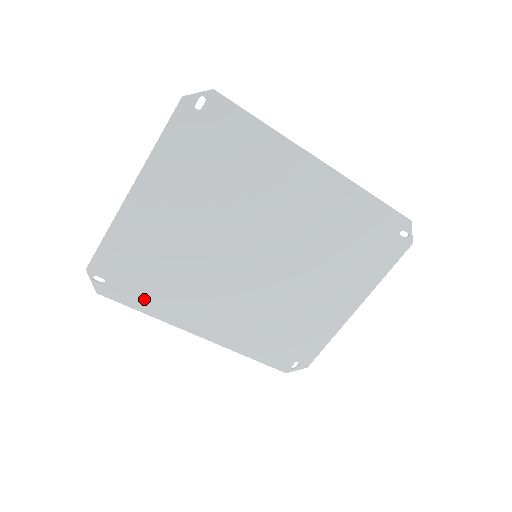
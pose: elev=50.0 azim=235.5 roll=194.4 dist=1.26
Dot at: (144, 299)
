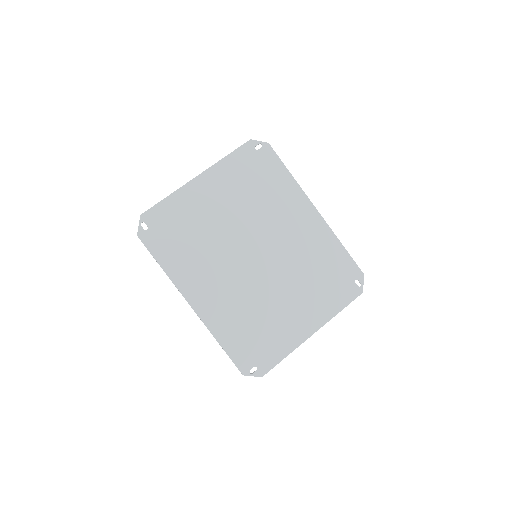
Dot at: (167, 255)
